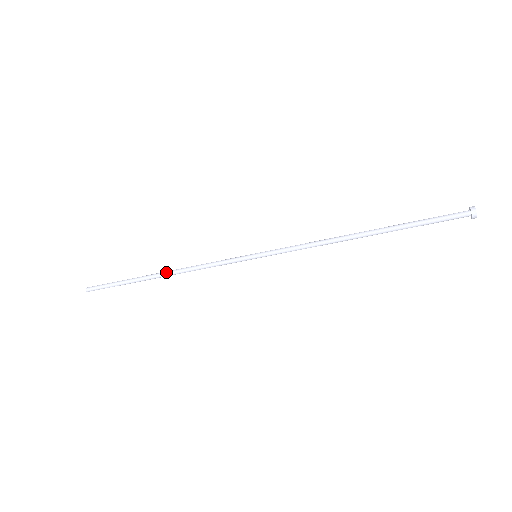
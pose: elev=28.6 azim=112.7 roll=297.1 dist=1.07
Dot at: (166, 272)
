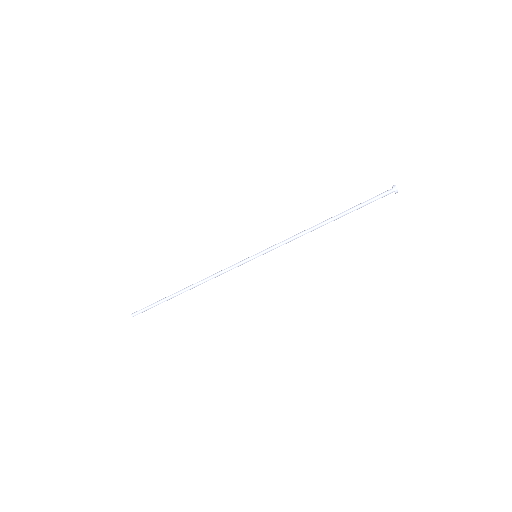
Dot at: (192, 285)
